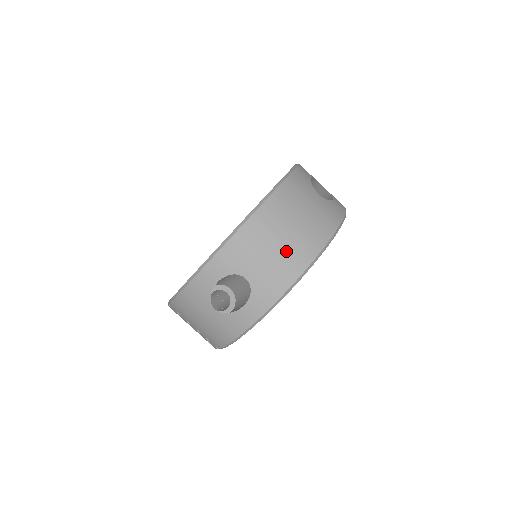
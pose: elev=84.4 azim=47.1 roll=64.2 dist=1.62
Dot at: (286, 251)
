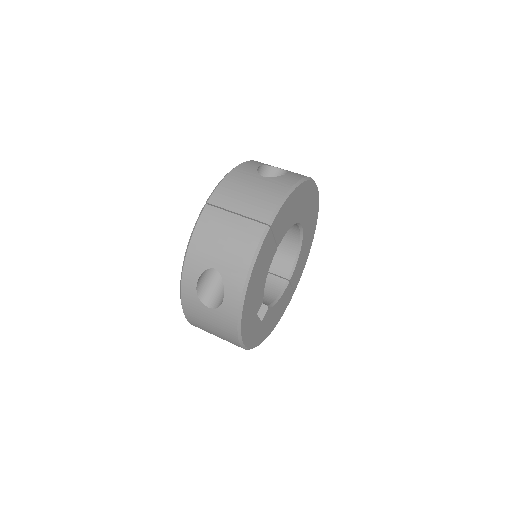
Dot at: occluded
